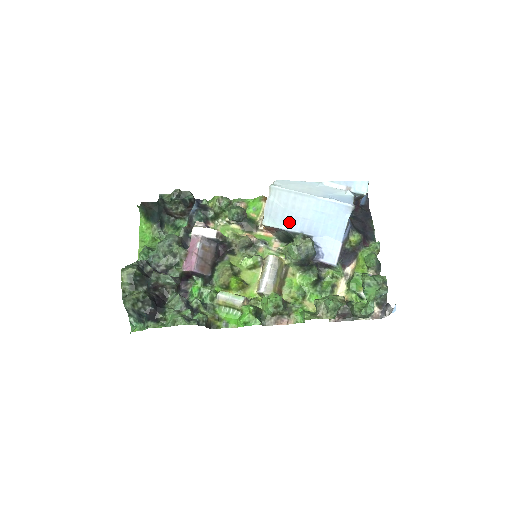
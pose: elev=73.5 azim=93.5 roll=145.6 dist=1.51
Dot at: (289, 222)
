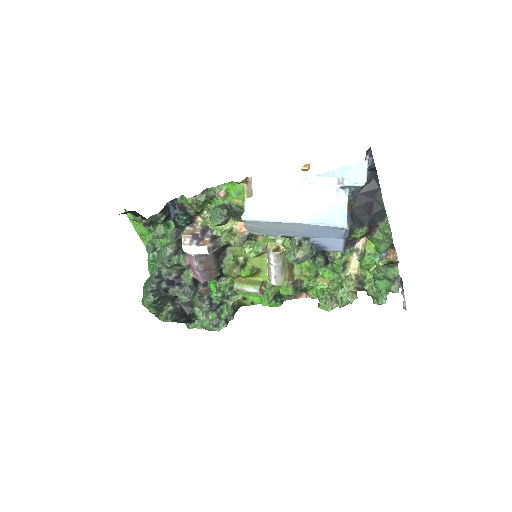
Dot at: (278, 233)
